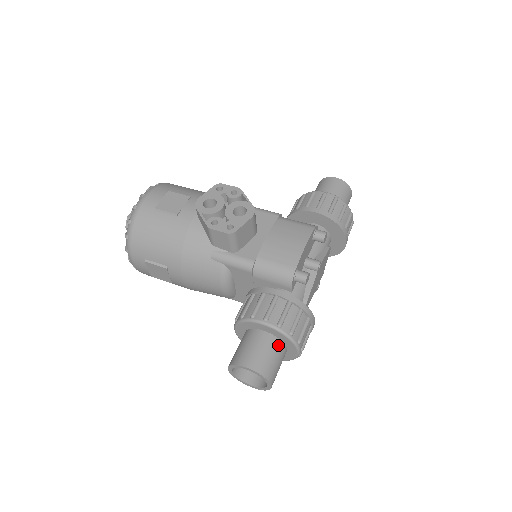
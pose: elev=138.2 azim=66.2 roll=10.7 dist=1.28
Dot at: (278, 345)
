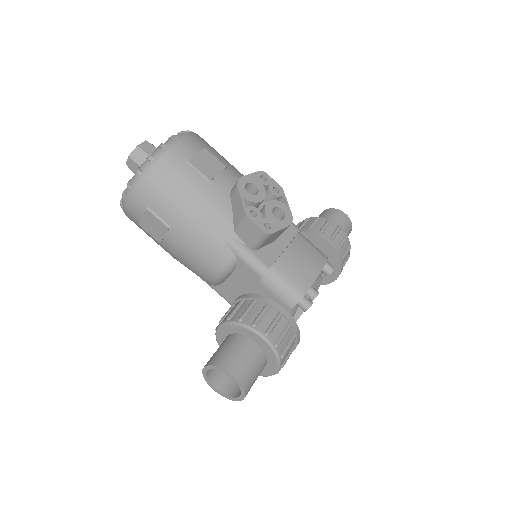
Dot at: (264, 362)
